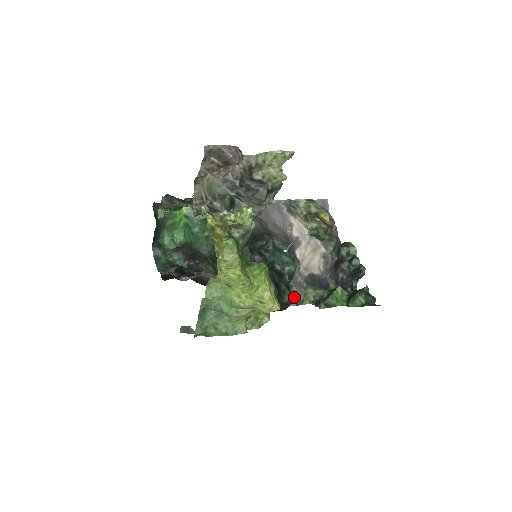
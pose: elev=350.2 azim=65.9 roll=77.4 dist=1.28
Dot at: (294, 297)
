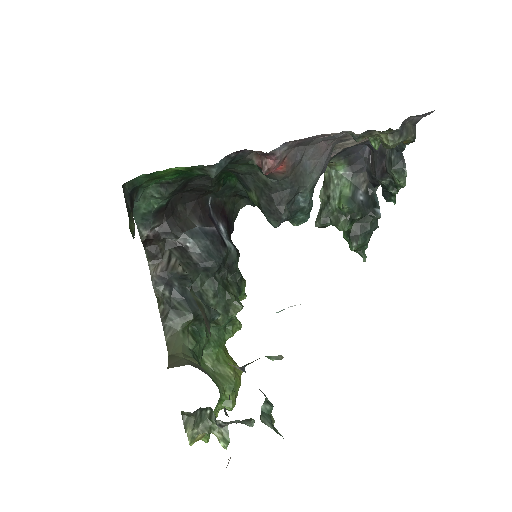
Dot at: occluded
